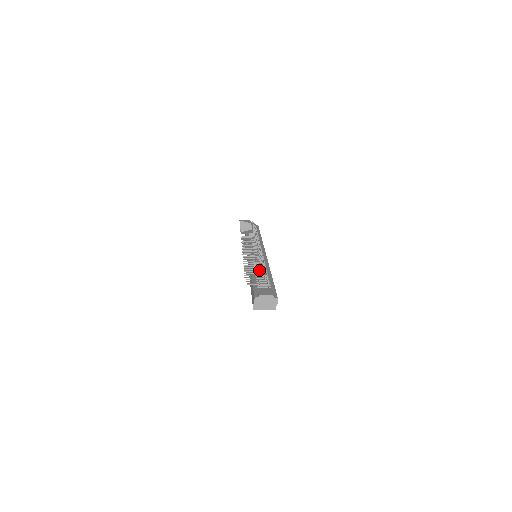
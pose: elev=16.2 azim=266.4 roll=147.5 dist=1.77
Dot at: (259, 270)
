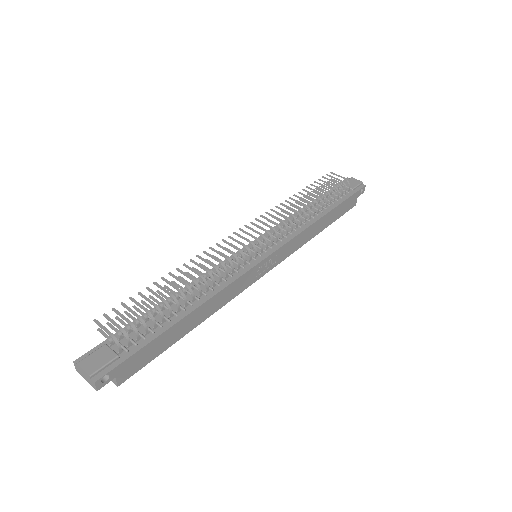
Dot at: (183, 299)
